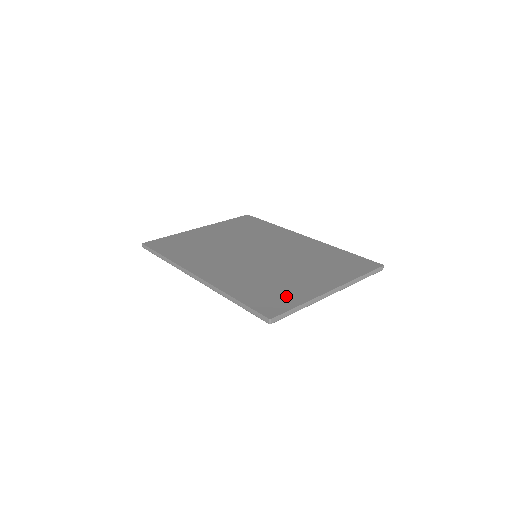
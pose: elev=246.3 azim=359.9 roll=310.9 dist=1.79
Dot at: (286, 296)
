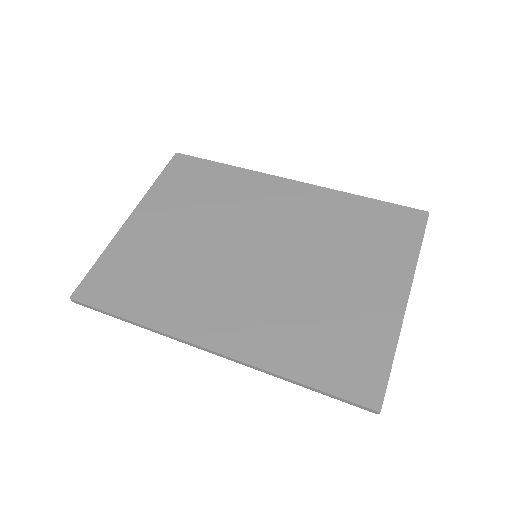
Dot at: (364, 345)
